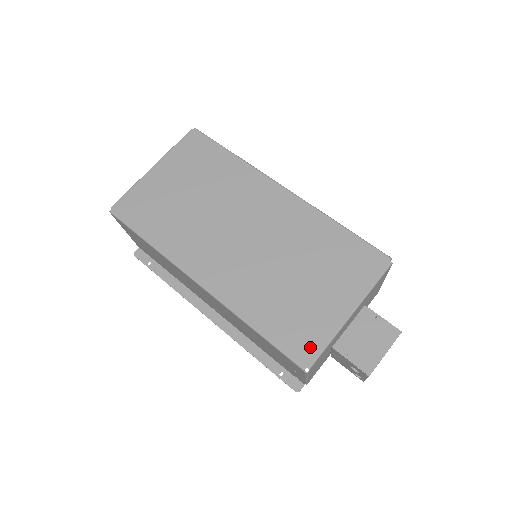
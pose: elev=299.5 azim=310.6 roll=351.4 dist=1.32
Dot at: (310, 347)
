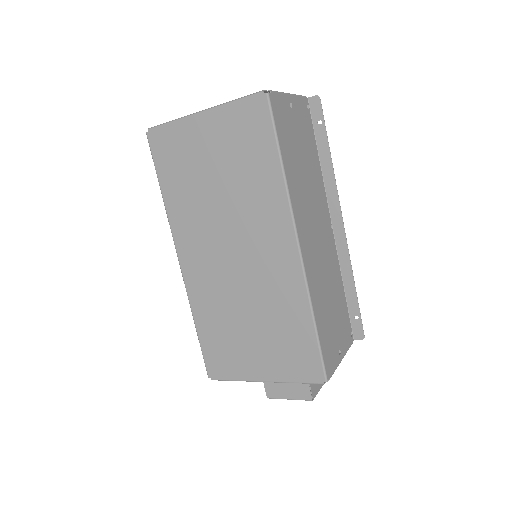
Dot at: (221, 371)
